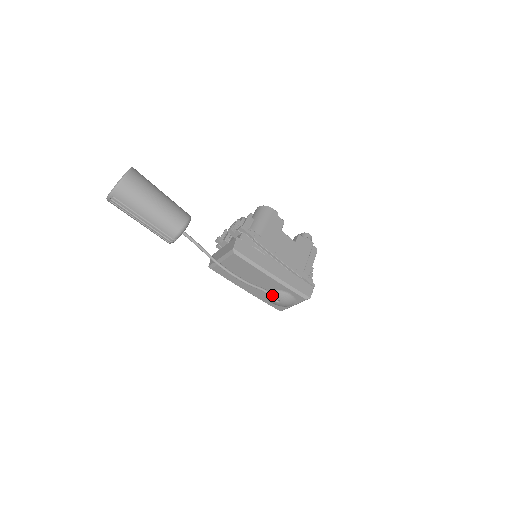
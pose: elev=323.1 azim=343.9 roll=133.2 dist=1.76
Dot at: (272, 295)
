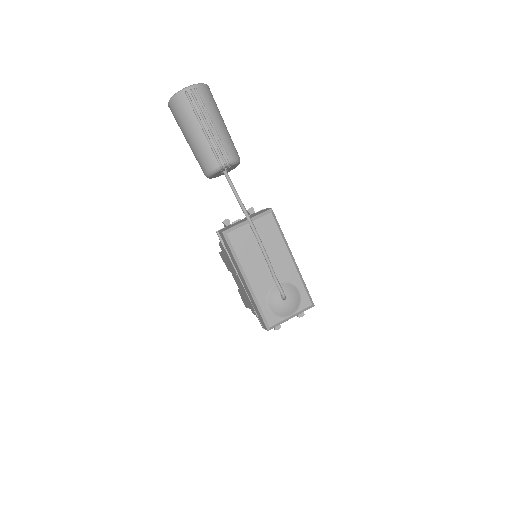
Dot at: (281, 288)
